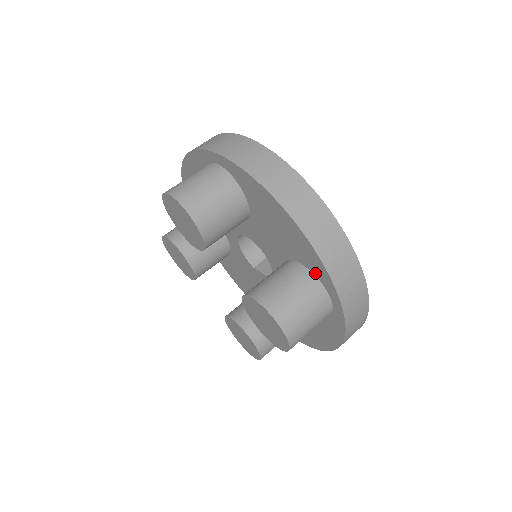
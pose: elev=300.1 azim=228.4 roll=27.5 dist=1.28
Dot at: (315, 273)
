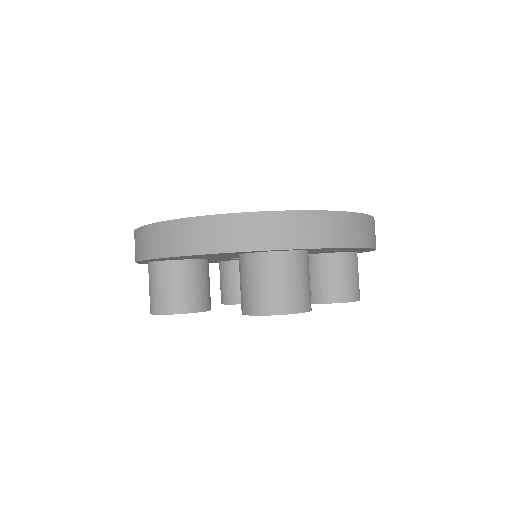
Dot at: (245, 253)
